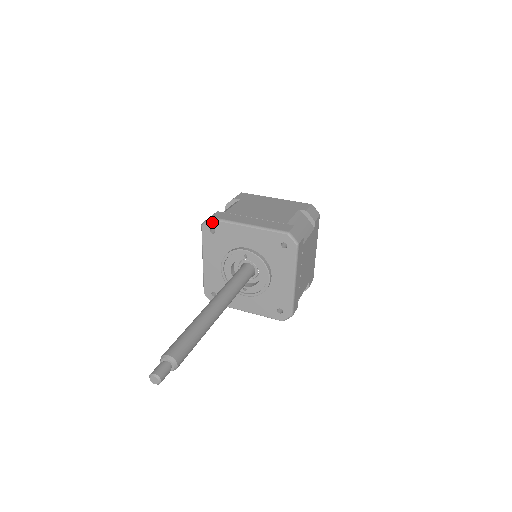
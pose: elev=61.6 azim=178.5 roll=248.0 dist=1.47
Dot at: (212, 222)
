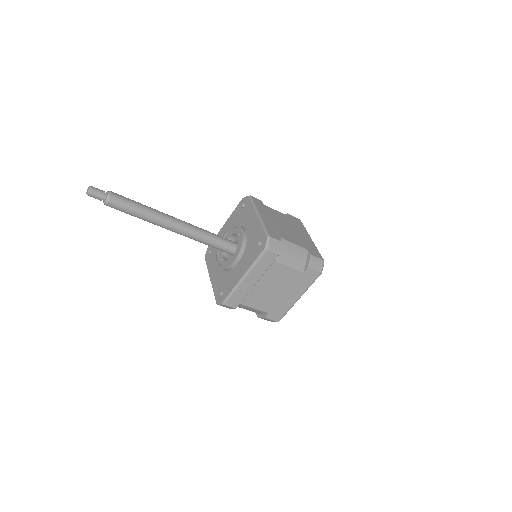
Dot at: (248, 199)
